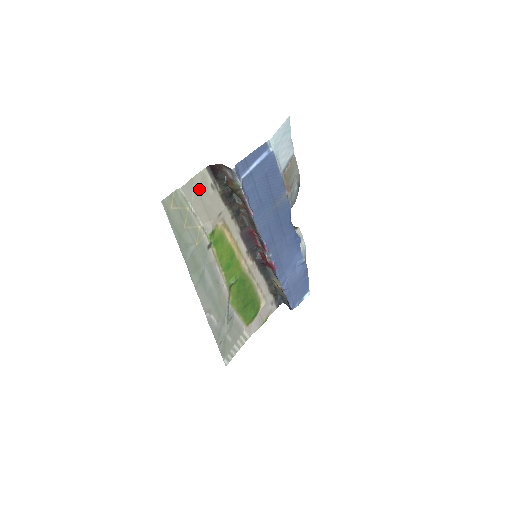
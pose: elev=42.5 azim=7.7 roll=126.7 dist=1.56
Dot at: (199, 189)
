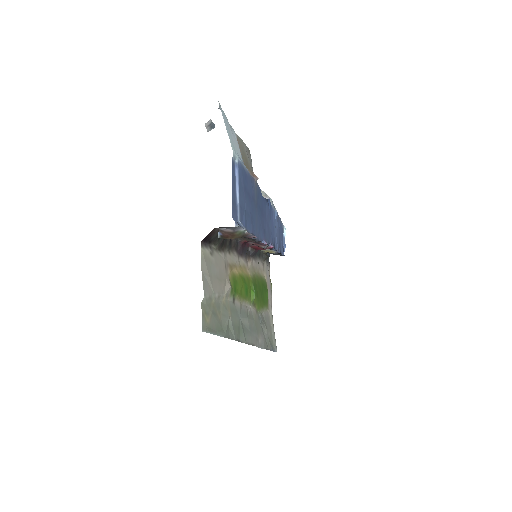
Dot at: (209, 272)
